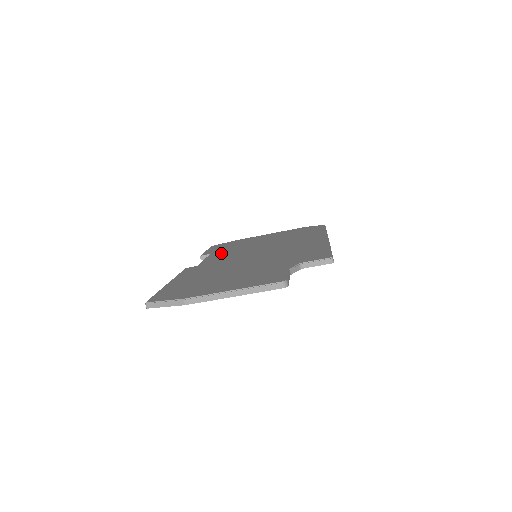
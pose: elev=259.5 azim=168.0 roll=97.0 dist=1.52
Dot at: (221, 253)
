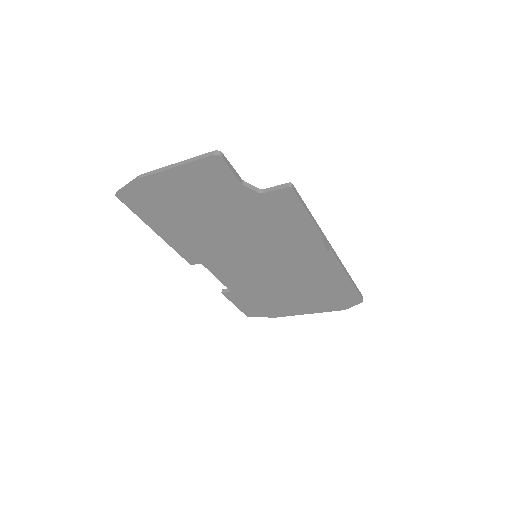
Dot at: occluded
